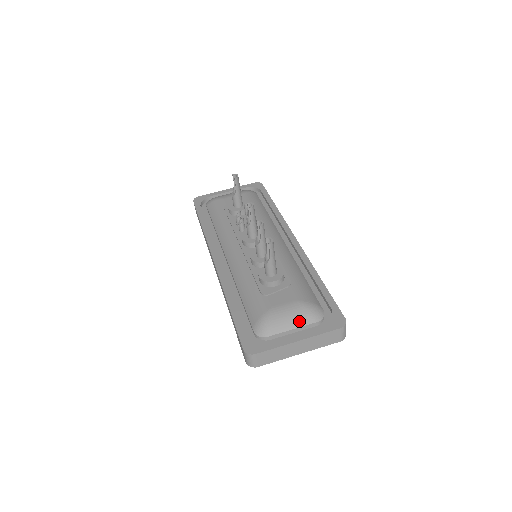
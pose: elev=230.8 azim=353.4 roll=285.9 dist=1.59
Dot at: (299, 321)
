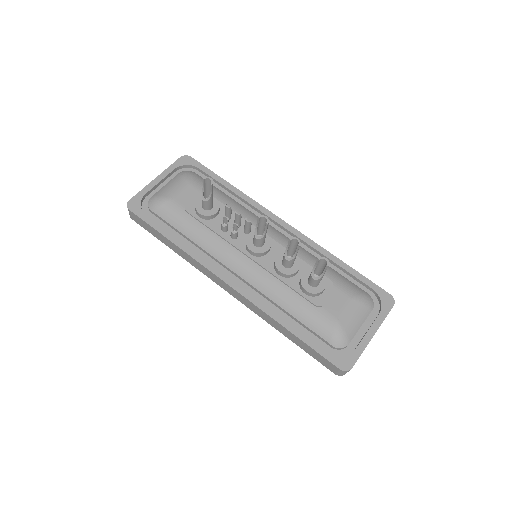
Dot at: (363, 317)
